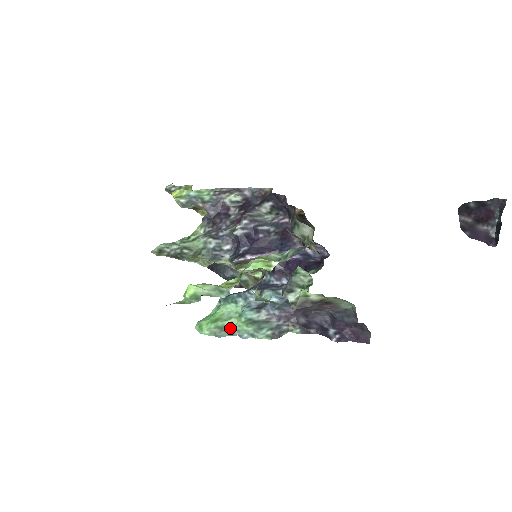
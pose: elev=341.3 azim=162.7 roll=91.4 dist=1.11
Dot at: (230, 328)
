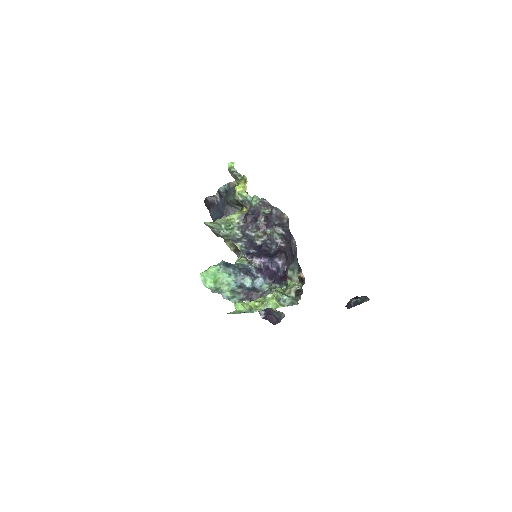
Dot at: (220, 289)
